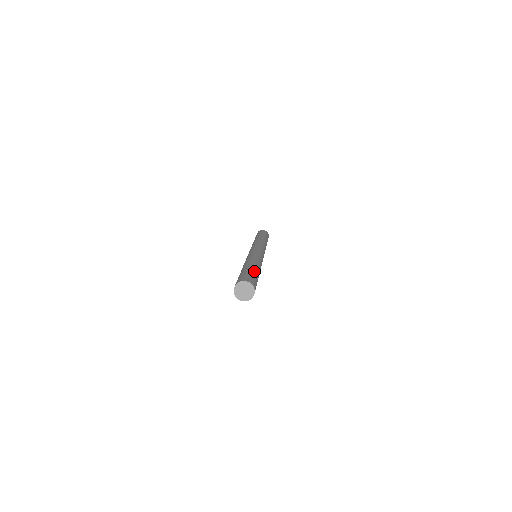
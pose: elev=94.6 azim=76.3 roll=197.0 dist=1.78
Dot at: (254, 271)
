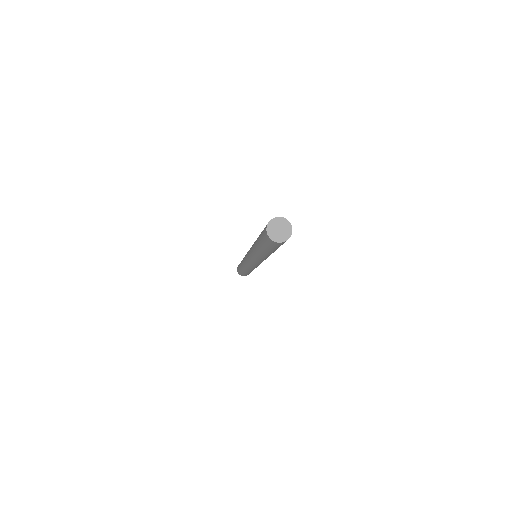
Dot at: occluded
